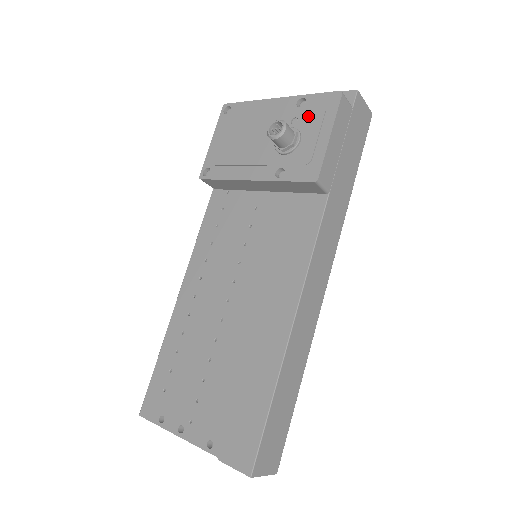
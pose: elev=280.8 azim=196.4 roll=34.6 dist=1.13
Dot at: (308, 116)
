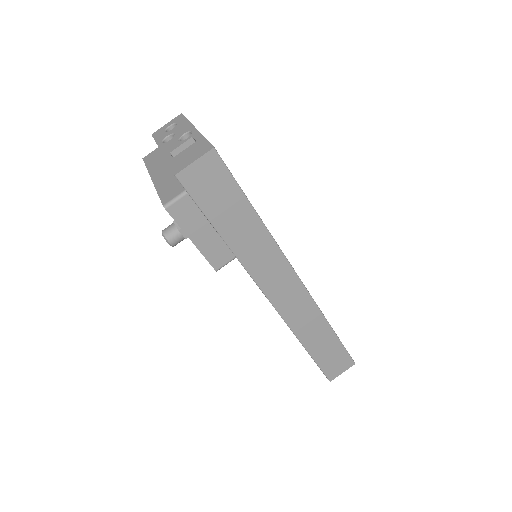
Dot at: occluded
